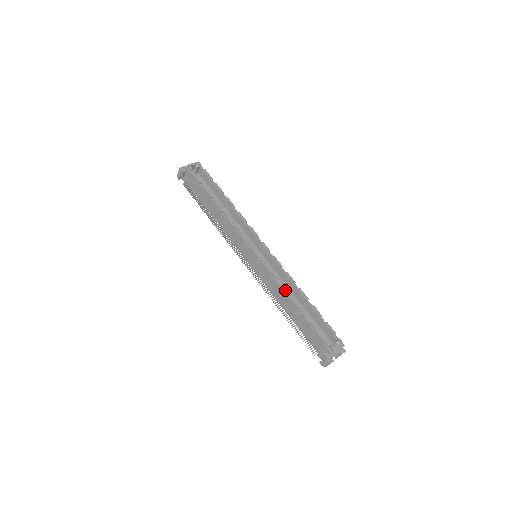
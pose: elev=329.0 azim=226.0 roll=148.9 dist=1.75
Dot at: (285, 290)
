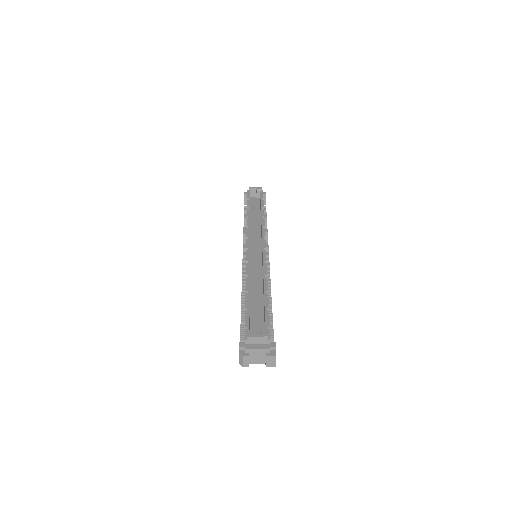
Dot at: (248, 276)
